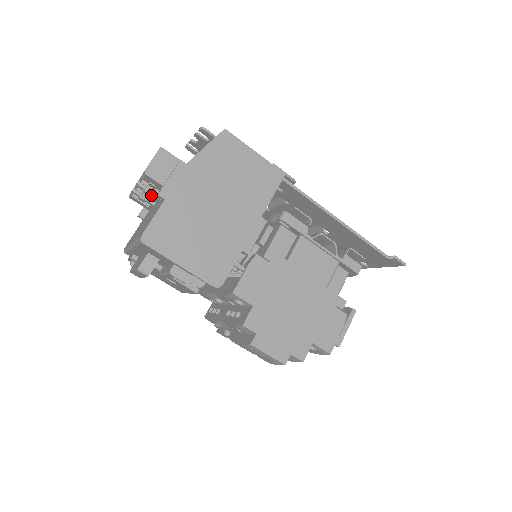
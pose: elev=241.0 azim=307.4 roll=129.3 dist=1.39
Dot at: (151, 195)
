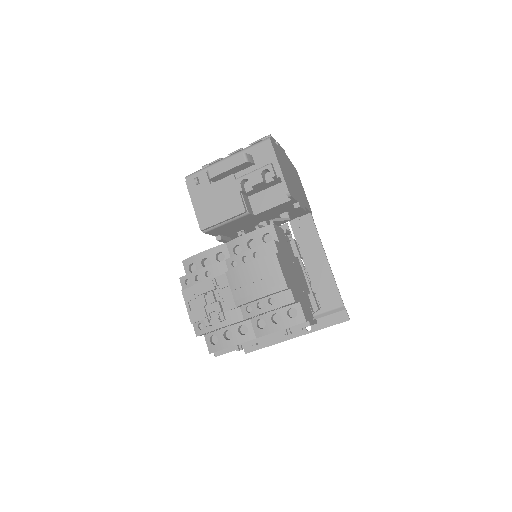
Dot at: occluded
